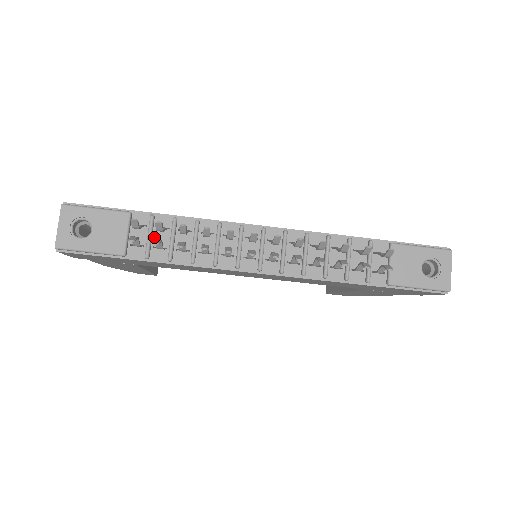
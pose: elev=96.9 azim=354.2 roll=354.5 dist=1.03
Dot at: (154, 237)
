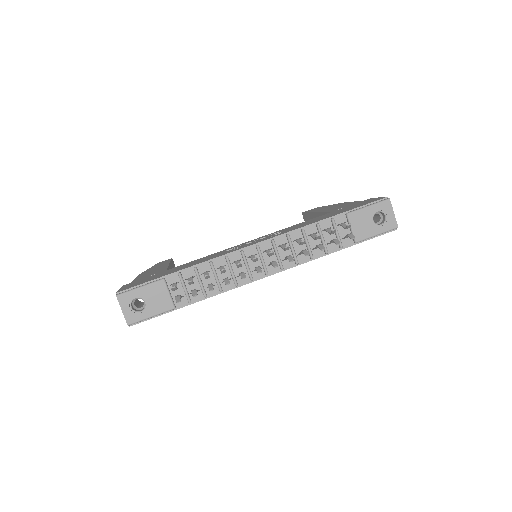
Dot at: (187, 287)
